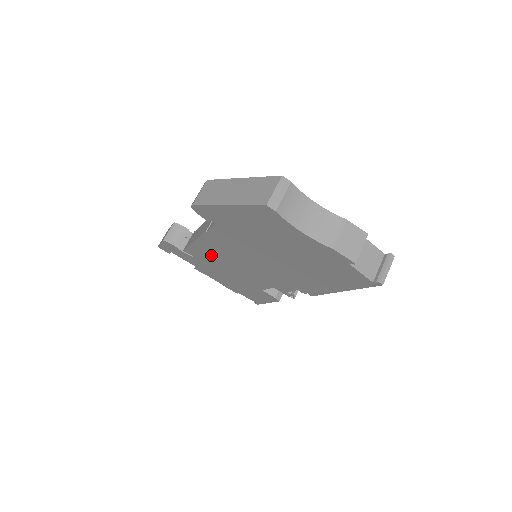
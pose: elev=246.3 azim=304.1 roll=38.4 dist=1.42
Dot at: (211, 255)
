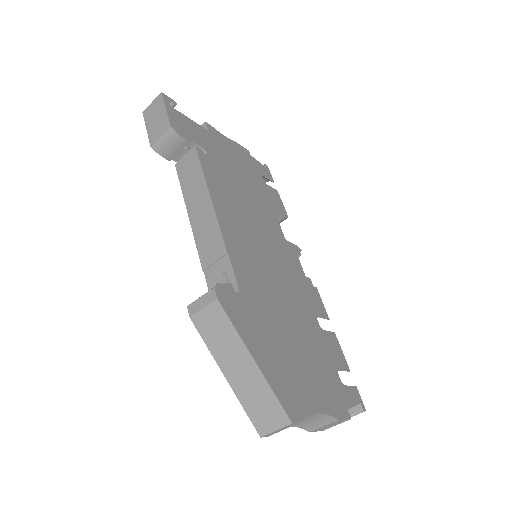
Dot at: occluded
